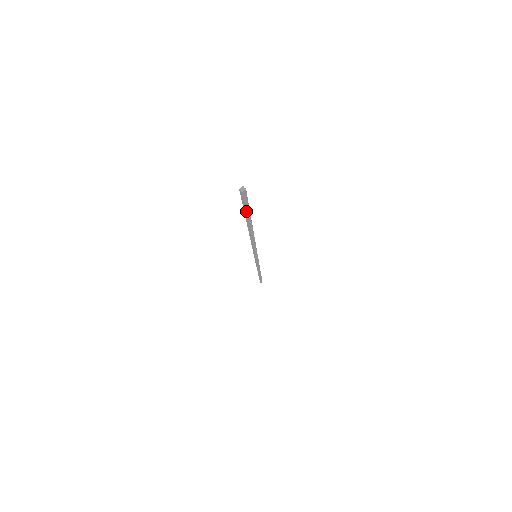
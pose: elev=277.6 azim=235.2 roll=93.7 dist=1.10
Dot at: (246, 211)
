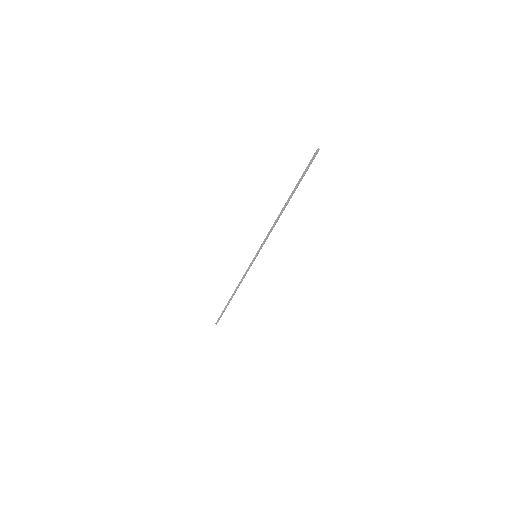
Dot at: (304, 175)
